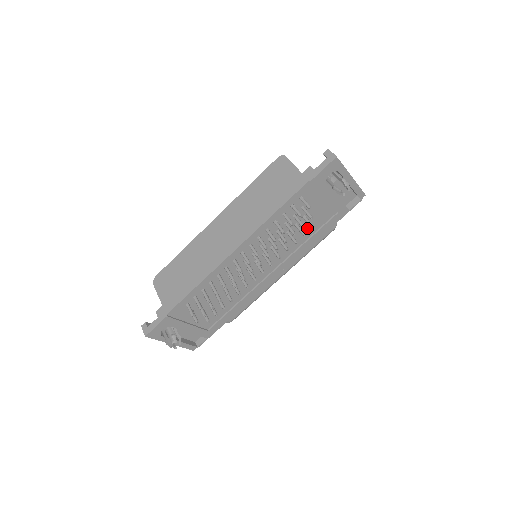
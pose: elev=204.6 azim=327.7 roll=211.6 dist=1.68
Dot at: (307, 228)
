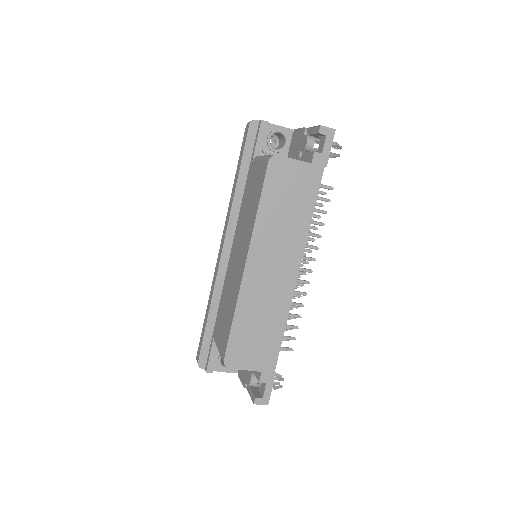
Dot at: occluded
